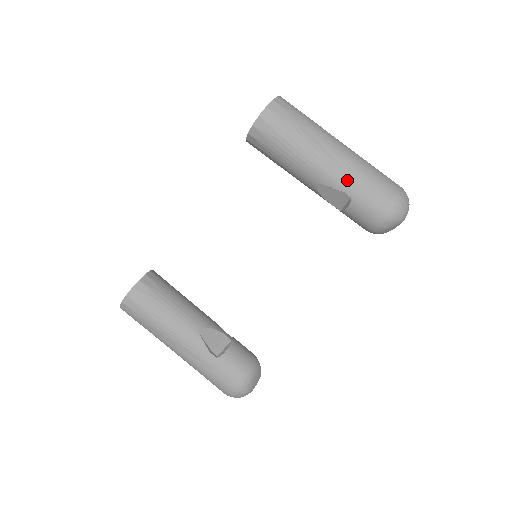
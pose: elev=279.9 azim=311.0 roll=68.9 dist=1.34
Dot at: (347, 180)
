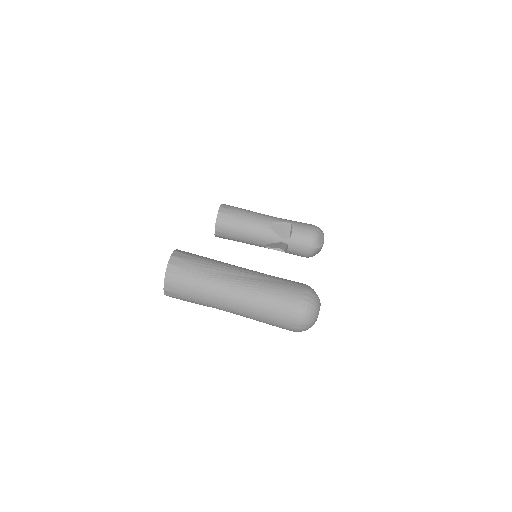
Dot at: (283, 219)
